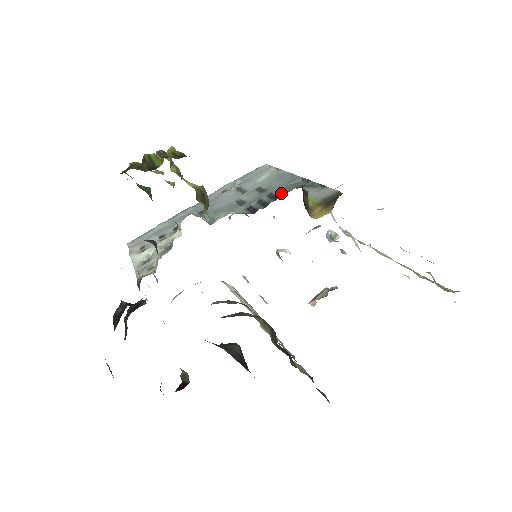
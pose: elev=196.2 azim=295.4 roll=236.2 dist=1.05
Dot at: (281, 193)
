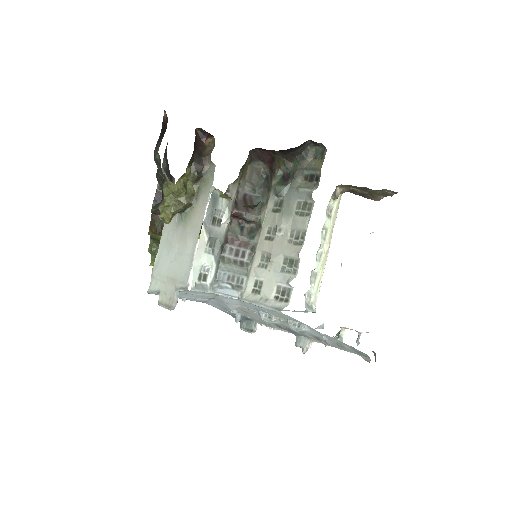
Dot at: occluded
